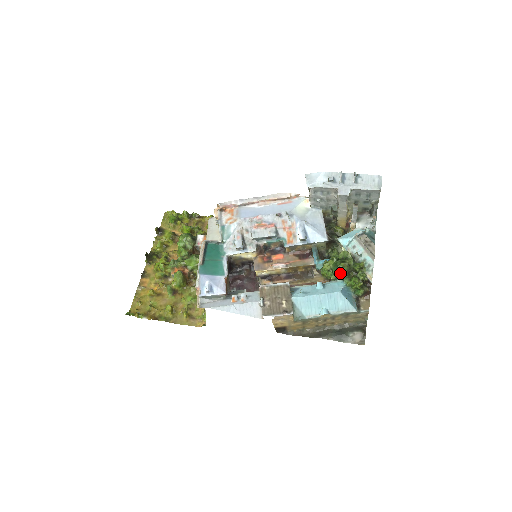
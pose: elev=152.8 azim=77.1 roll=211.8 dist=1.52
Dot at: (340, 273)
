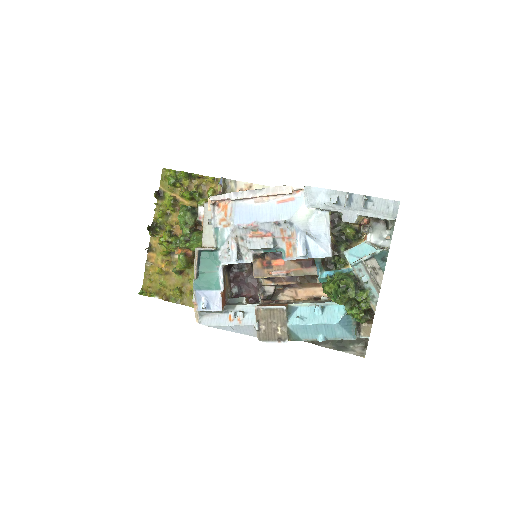
Dot at: (340, 303)
